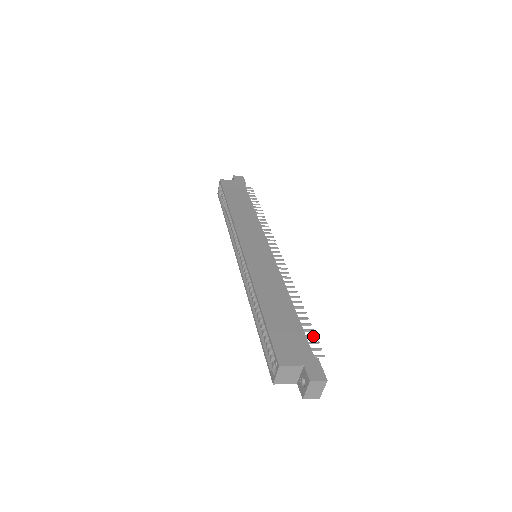
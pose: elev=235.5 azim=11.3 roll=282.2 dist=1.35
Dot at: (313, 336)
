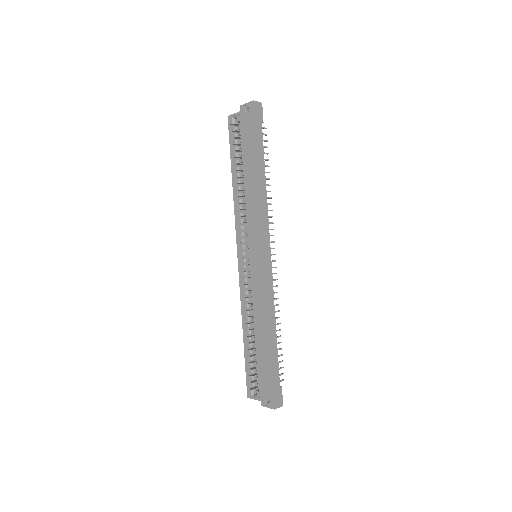
Dot at: occluded
